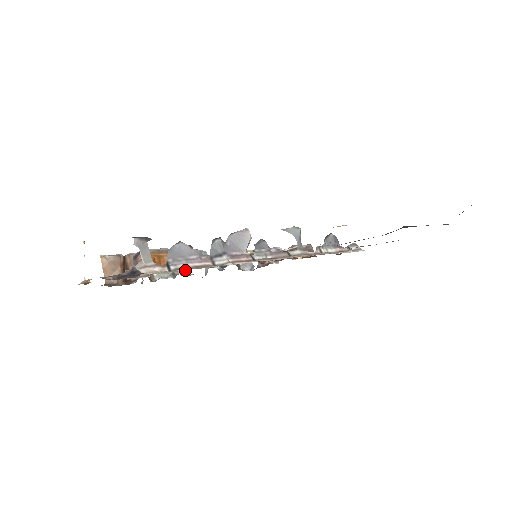
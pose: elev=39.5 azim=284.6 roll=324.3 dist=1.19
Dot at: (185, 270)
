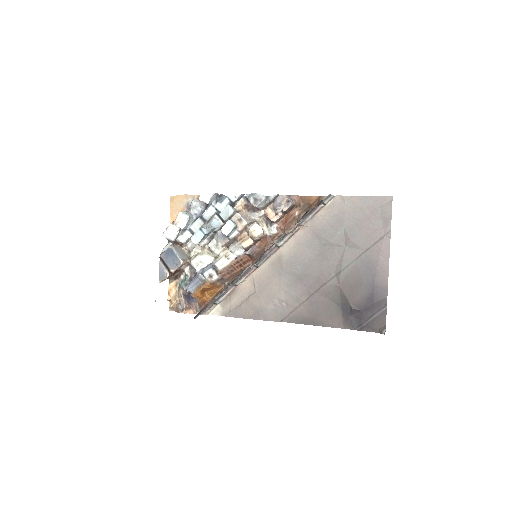
Dot at: (205, 246)
